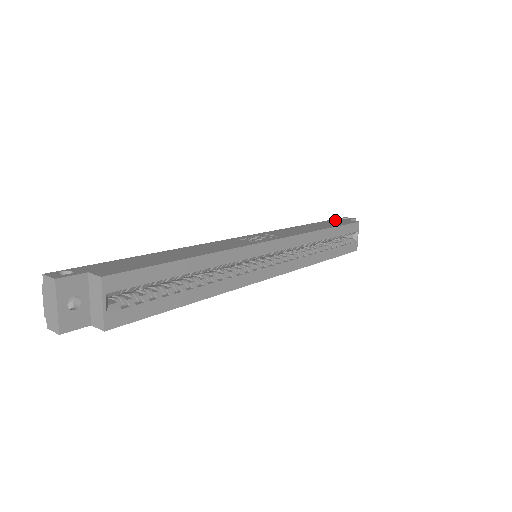
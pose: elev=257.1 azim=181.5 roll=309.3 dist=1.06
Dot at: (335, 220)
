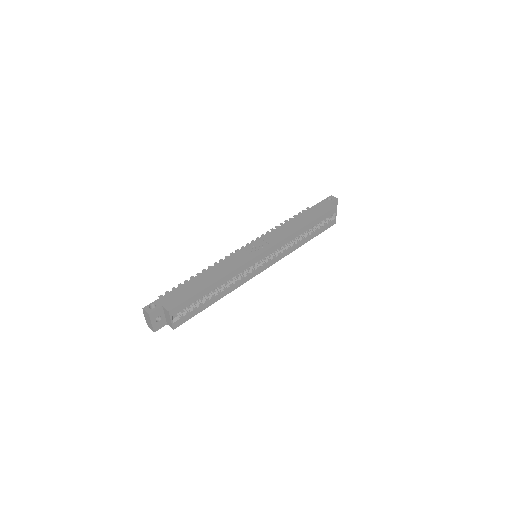
Dot at: (320, 205)
